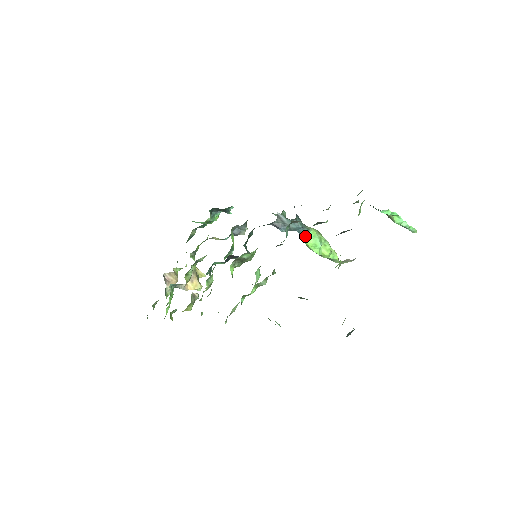
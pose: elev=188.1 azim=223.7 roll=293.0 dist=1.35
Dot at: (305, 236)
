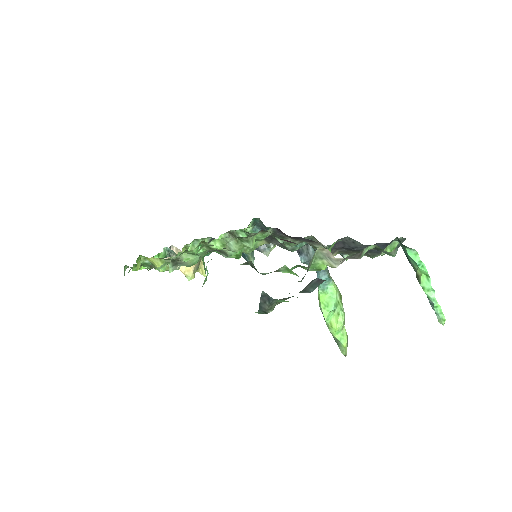
Dot at: (312, 244)
